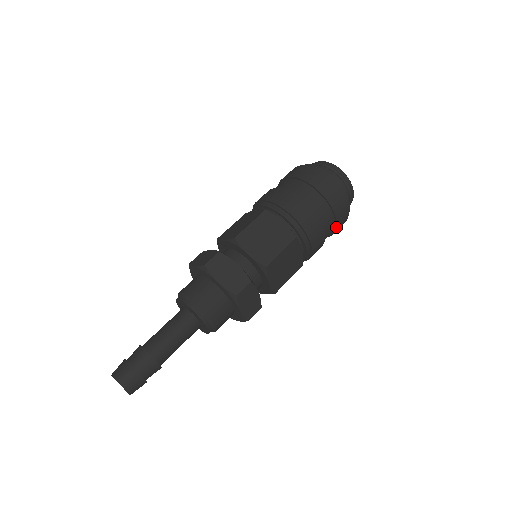
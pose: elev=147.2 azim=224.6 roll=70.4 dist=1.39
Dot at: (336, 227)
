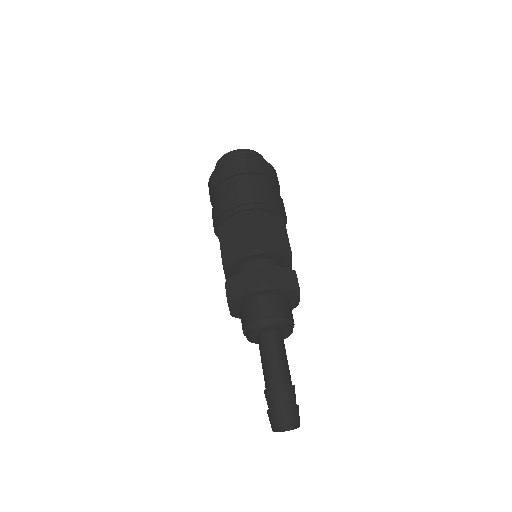
Dot at: occluded
